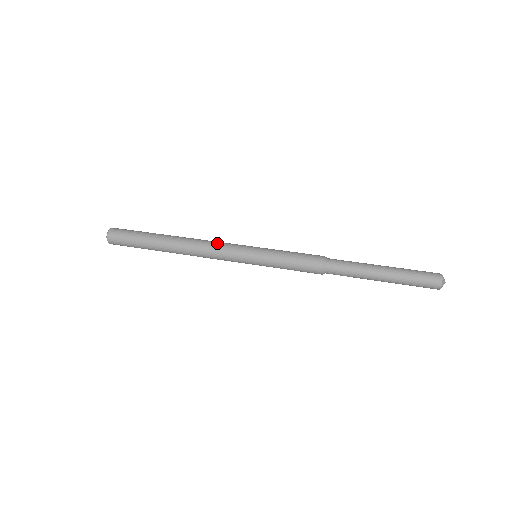
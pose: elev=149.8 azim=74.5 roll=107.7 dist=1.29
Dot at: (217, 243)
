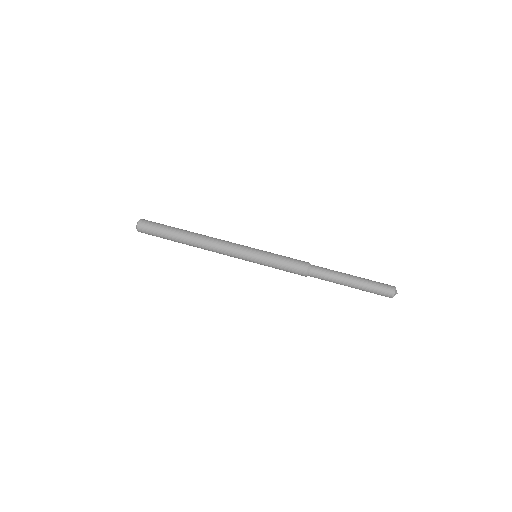
Dot at: (225, 244)
